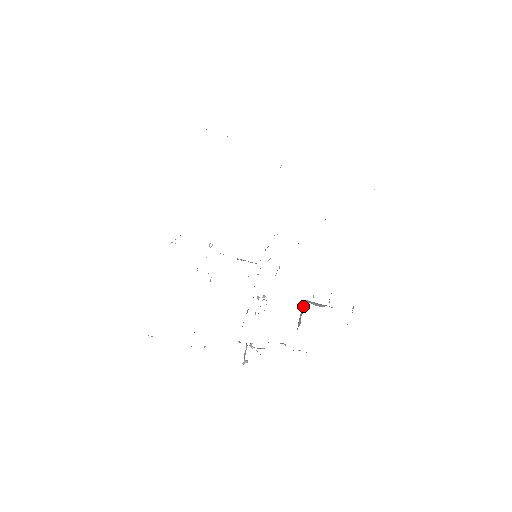
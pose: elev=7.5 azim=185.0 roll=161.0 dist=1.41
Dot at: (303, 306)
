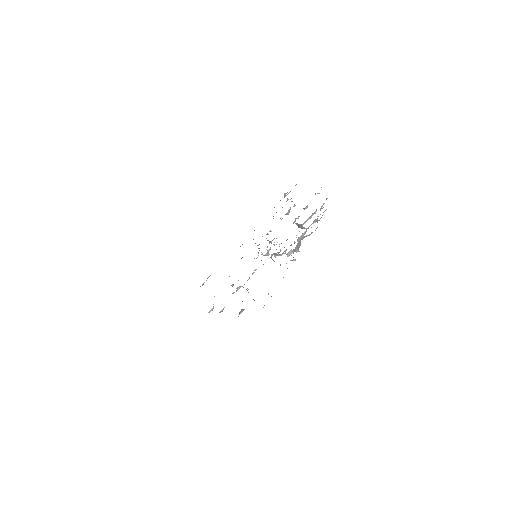
Dot at: (298, 227)
